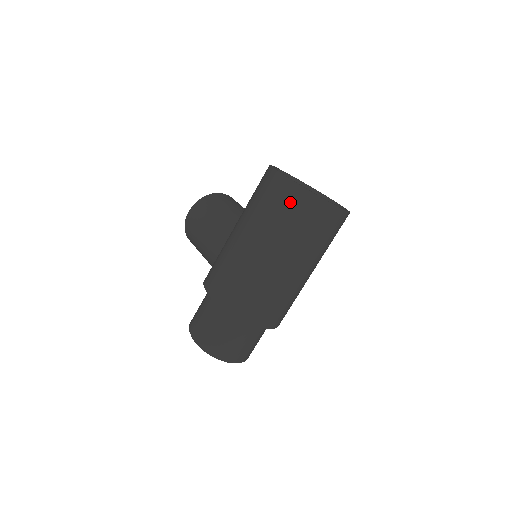
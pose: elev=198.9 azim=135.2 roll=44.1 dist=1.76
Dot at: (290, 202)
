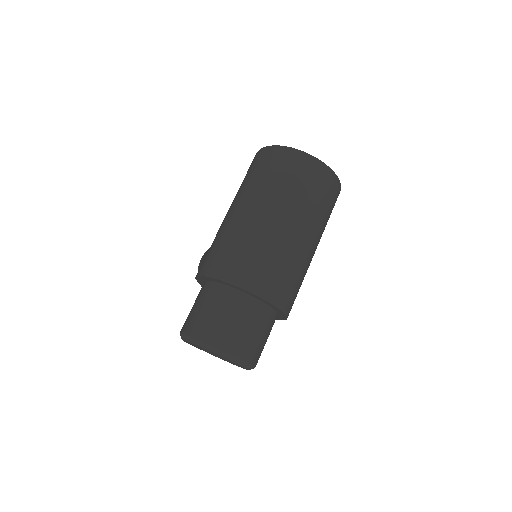
Dot at: (266, 161)
